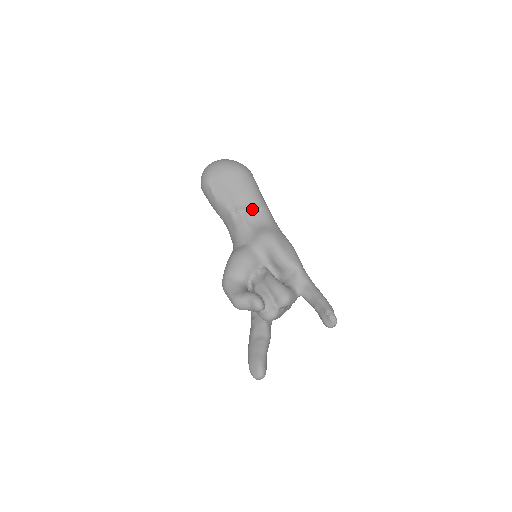
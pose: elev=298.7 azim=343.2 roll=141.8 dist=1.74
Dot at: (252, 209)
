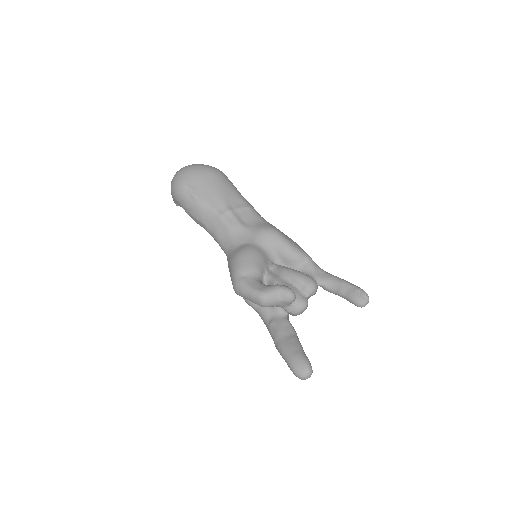
Dot at: (242, 208)
